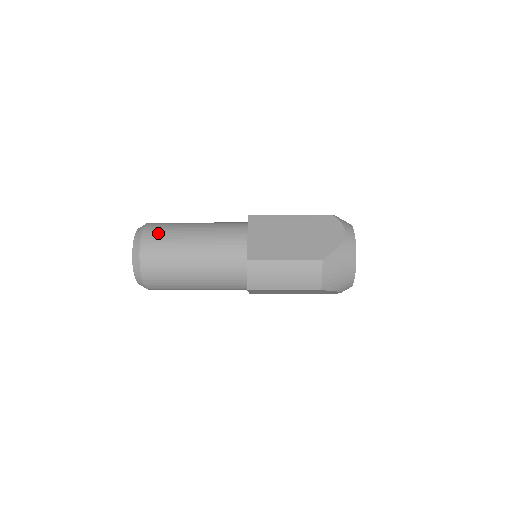
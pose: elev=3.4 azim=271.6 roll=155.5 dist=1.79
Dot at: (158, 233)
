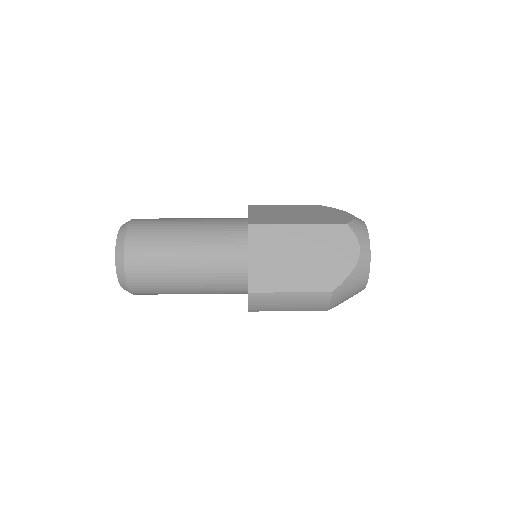
Dot at: (143, 250)
